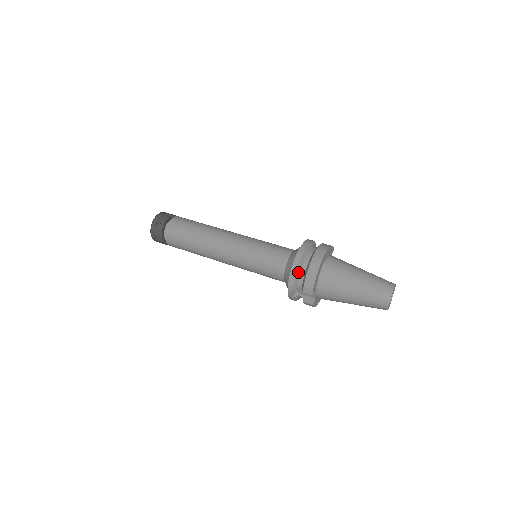
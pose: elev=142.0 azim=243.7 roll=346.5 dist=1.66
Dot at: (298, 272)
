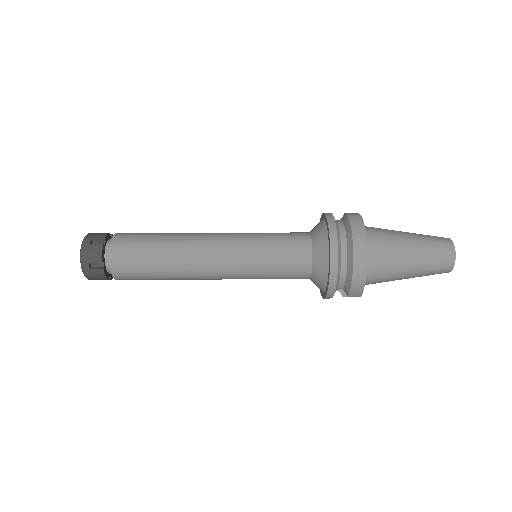
Dot at: (338, 279)
